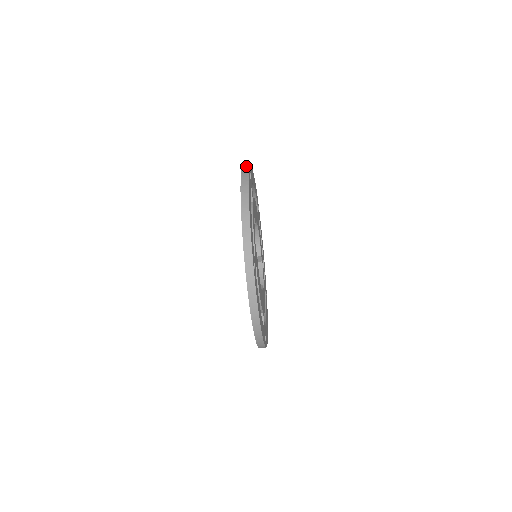
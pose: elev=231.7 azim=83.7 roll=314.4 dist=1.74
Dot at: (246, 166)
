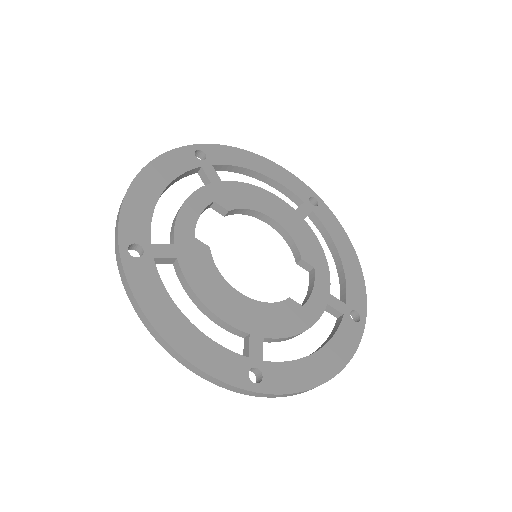
Dot at: (192, 147)
